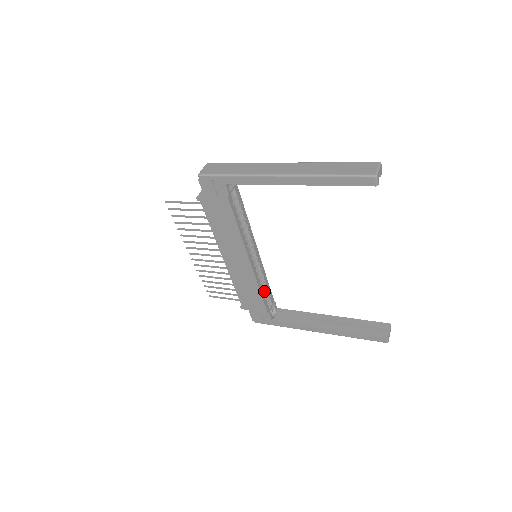
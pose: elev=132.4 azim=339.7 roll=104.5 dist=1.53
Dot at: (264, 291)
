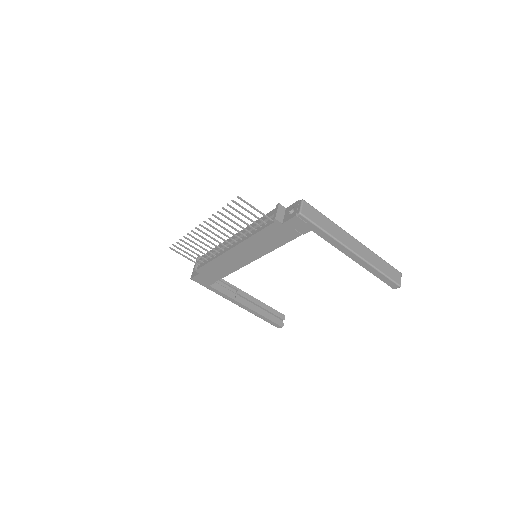
Dot at: occluded
